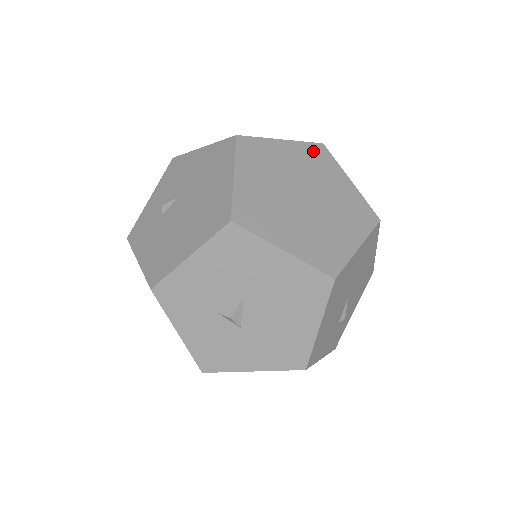
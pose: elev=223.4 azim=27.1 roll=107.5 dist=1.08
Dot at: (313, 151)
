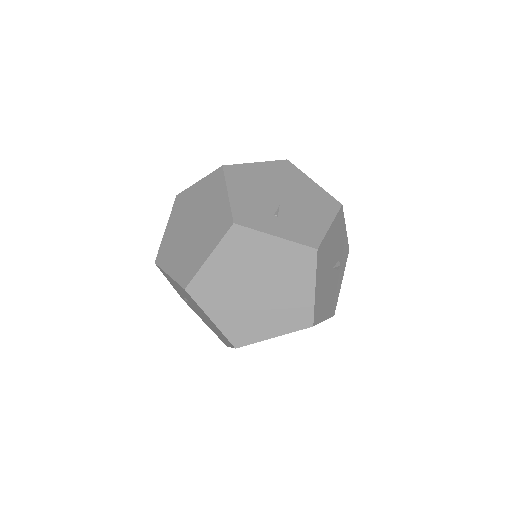
Dot at: (233, 241)
